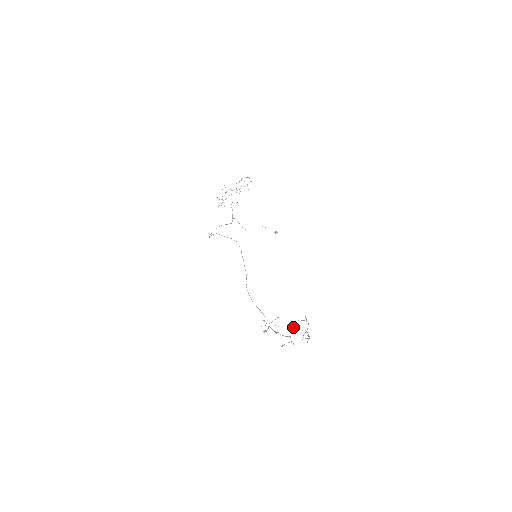
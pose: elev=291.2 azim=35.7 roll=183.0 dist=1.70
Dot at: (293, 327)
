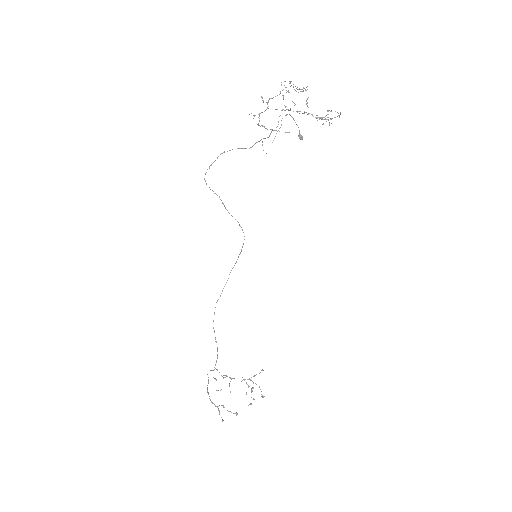
Dot at: occluded
